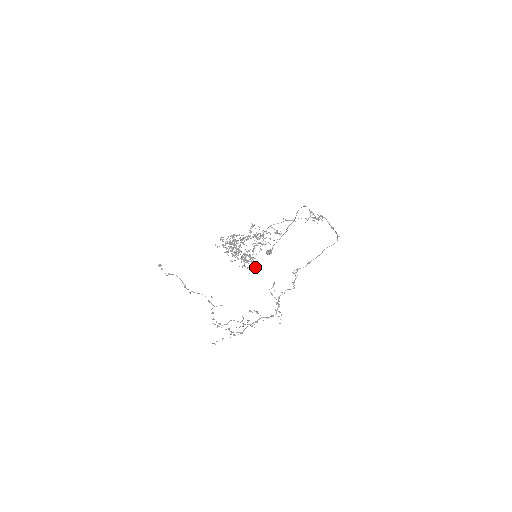
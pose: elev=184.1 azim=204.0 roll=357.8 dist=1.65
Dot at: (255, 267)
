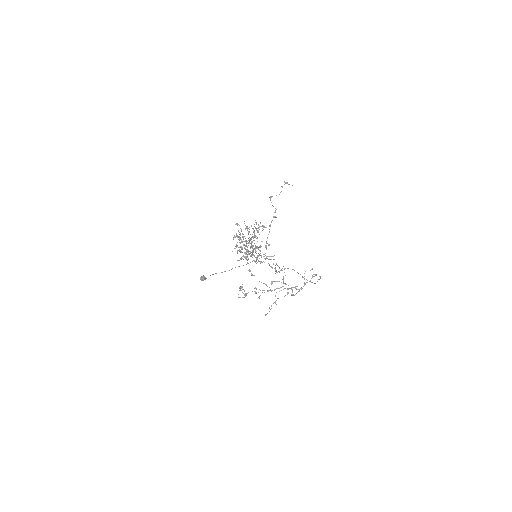
Dot at: occluded
